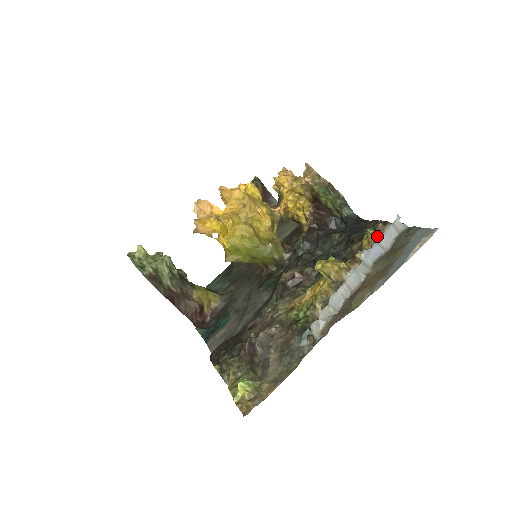
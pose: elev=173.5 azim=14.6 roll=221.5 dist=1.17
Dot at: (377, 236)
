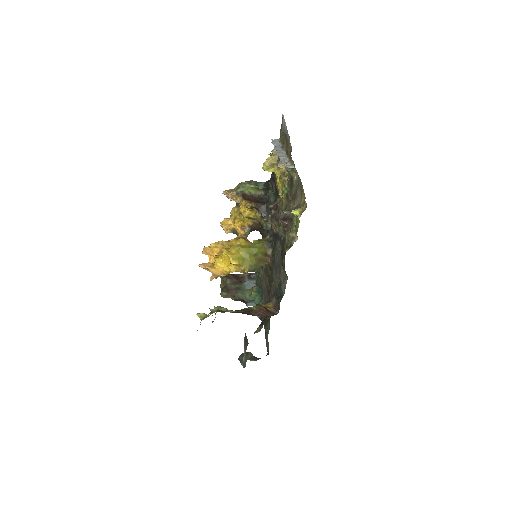
Dot at: occluded
